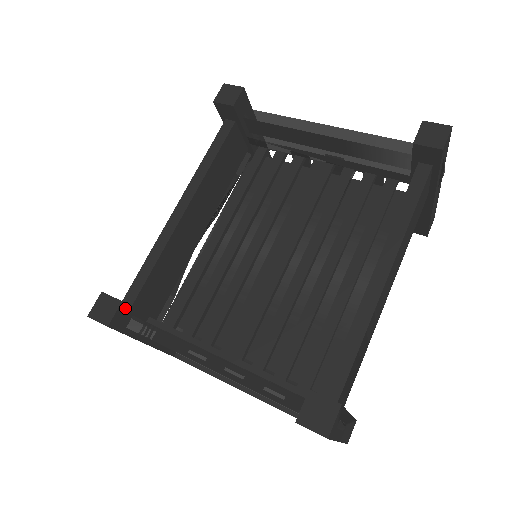
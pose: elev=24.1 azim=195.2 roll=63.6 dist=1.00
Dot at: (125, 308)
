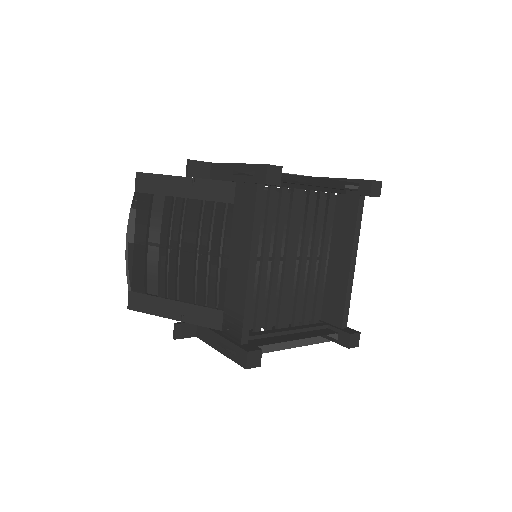
Dot at: occluded
